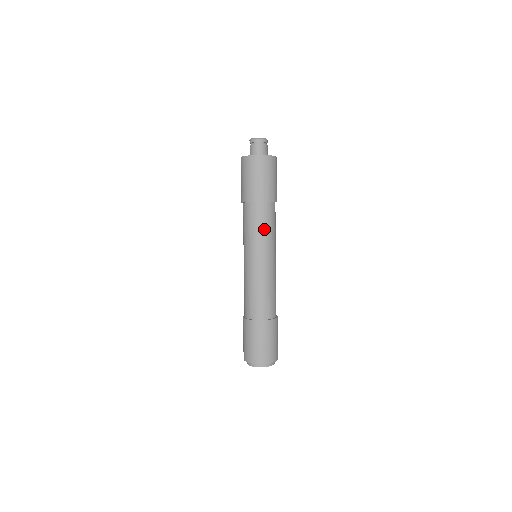
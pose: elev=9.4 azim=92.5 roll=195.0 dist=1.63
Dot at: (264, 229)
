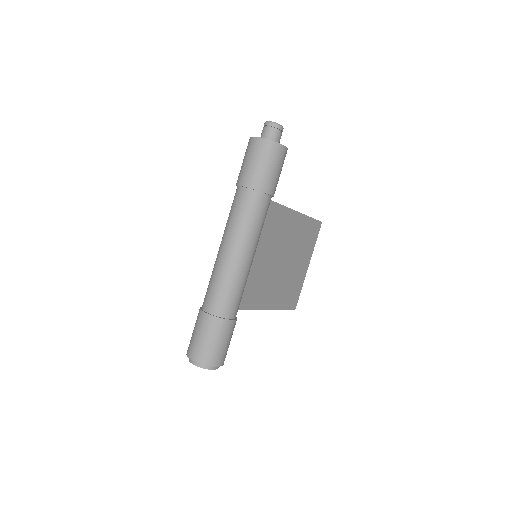
Dot at: (242, 217)
